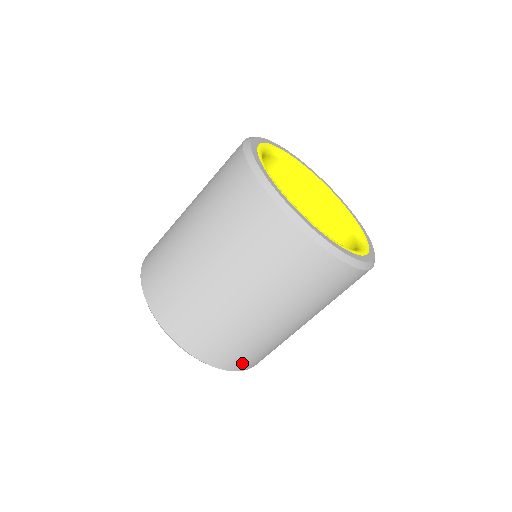
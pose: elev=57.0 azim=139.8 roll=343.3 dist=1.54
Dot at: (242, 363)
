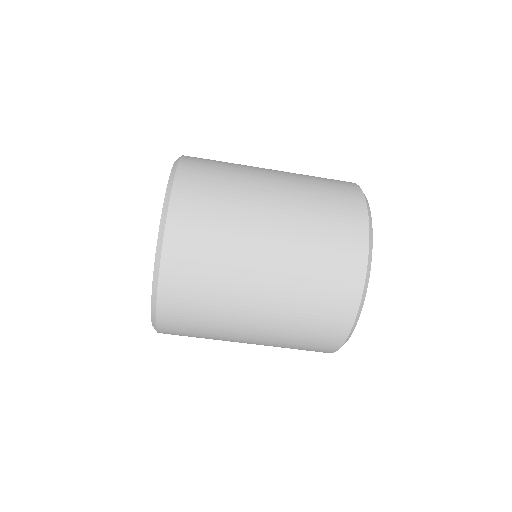
Dot at: occluded
